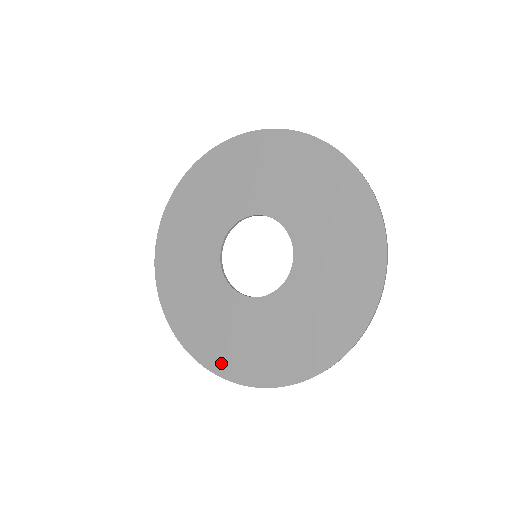
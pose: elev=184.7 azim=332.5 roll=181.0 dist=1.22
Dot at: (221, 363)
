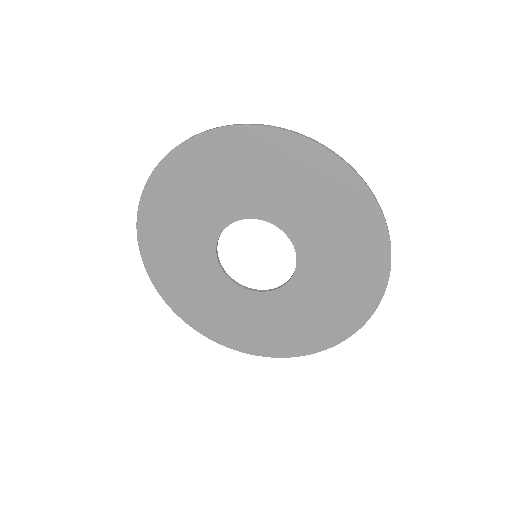
Dot at: (312, 343)
